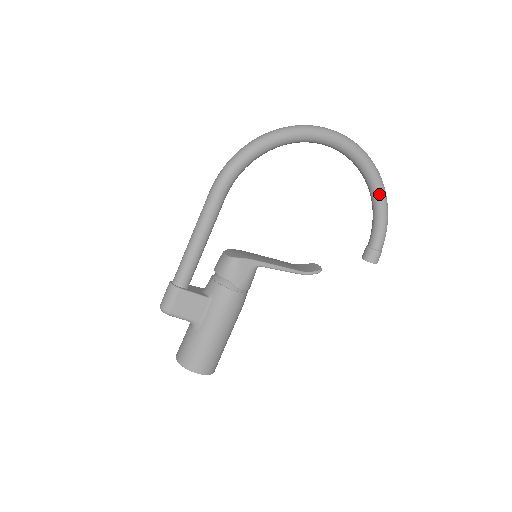
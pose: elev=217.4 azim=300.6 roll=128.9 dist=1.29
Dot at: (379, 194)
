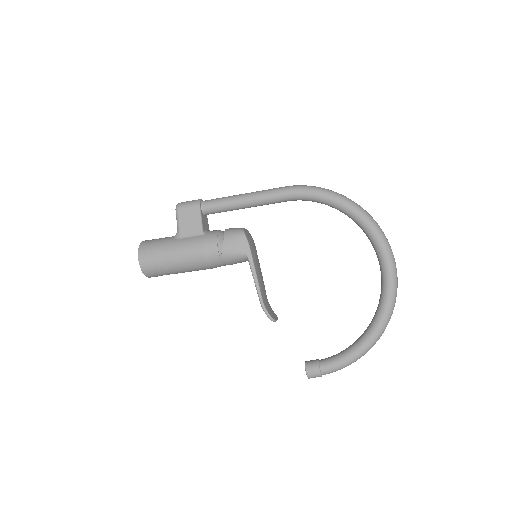
Dot at: (369, 336)
